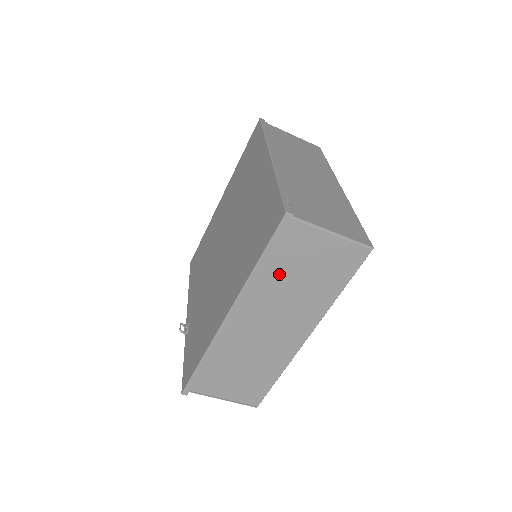
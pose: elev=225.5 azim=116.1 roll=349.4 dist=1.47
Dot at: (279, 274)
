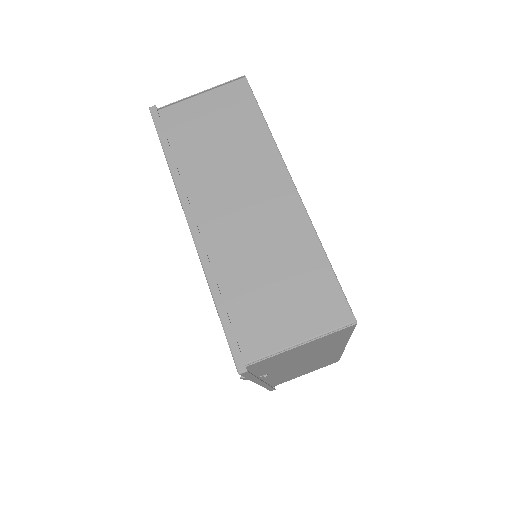
Dot at: (195, 153)
